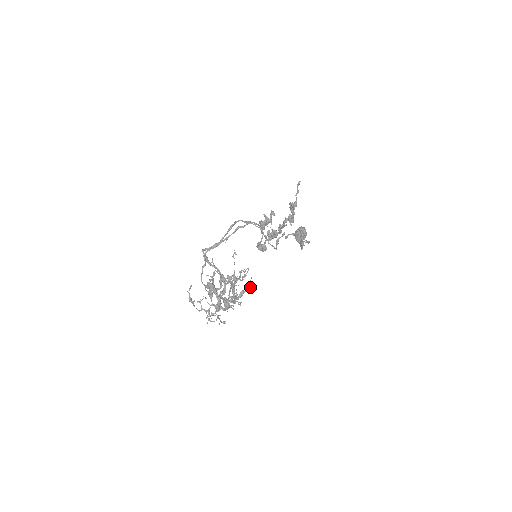
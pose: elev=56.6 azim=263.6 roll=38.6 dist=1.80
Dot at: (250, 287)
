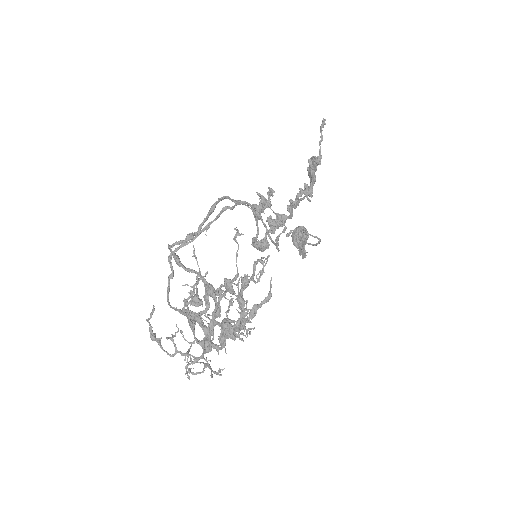
Dot at: (269, 296)
